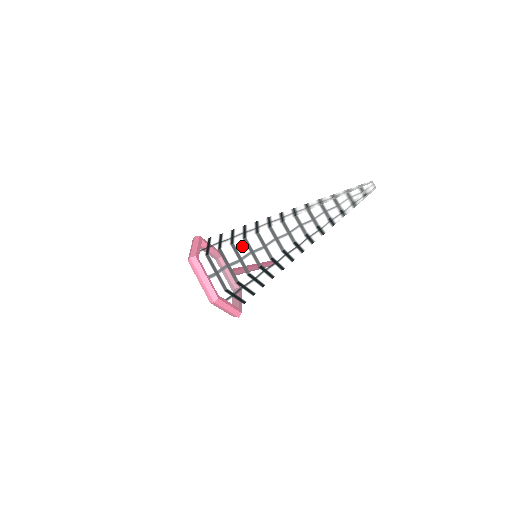
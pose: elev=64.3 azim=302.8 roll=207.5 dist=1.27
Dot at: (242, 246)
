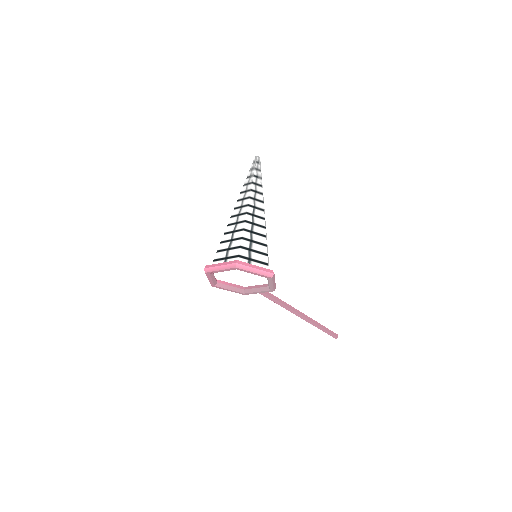
Dot at: (226, 237)
